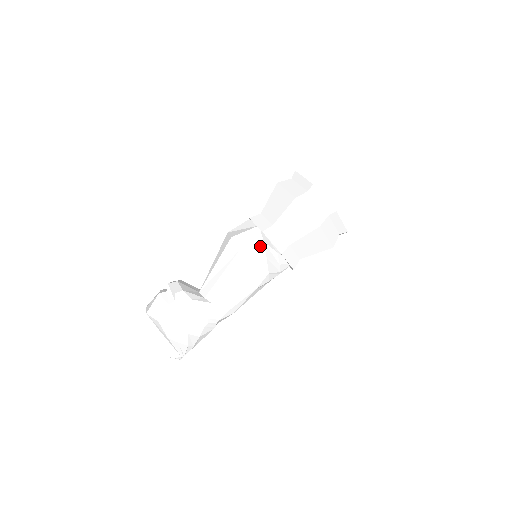
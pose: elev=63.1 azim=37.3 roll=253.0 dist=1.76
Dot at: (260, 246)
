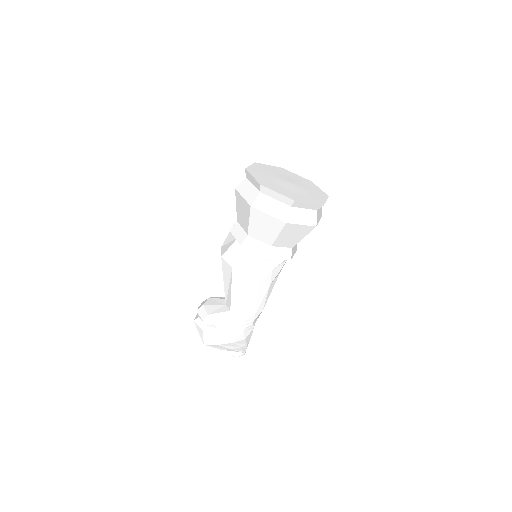
Dot at: (248, 255)
